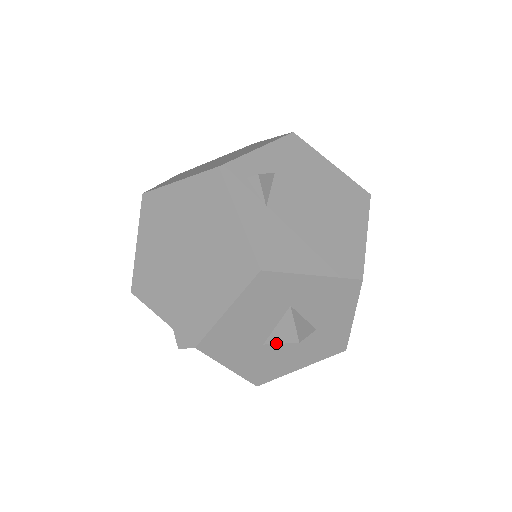
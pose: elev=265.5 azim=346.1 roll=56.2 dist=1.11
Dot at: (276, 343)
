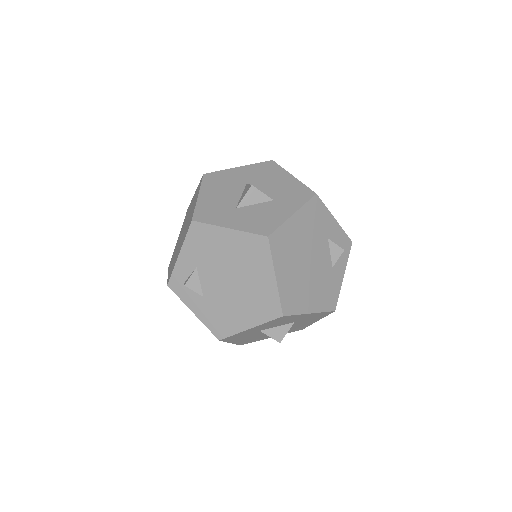
Dot at: occluded
